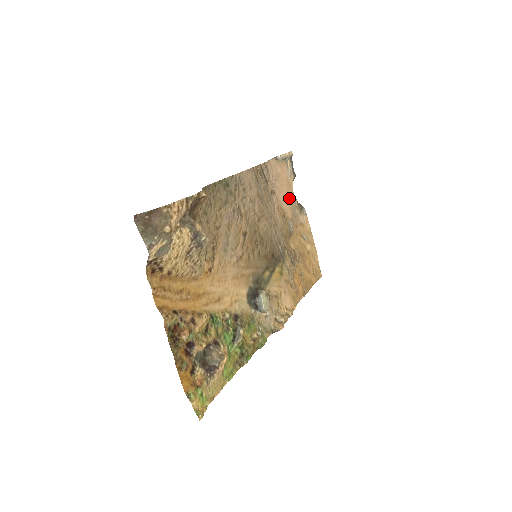
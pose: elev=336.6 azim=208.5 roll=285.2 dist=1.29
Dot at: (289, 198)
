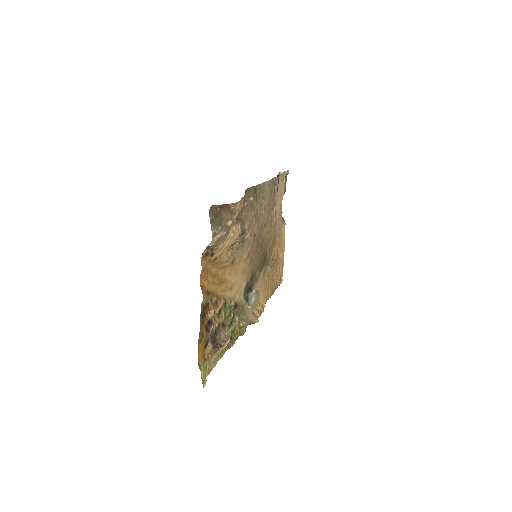
Dot at: (279, 210)
